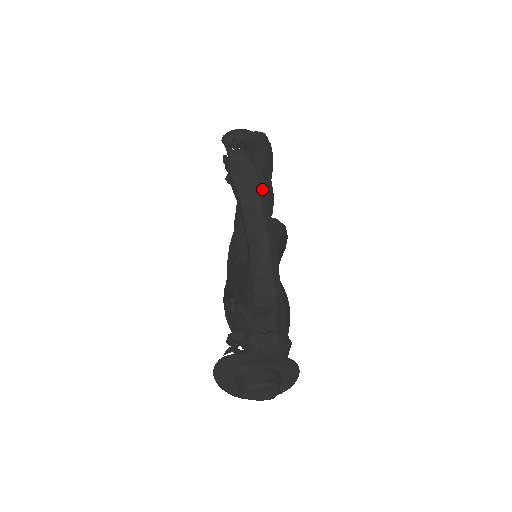
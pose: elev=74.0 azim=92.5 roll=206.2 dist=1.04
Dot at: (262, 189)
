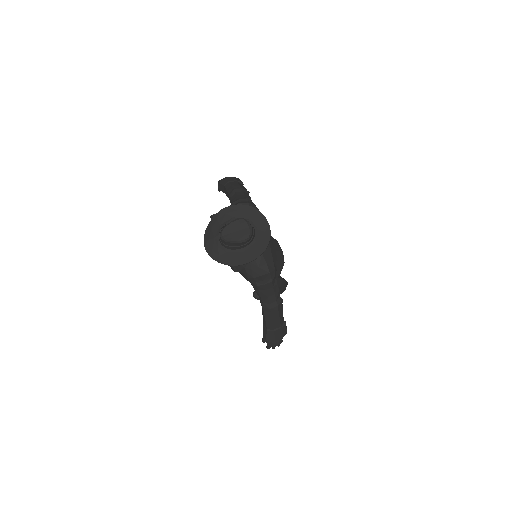
Dot at: (239, 181)
